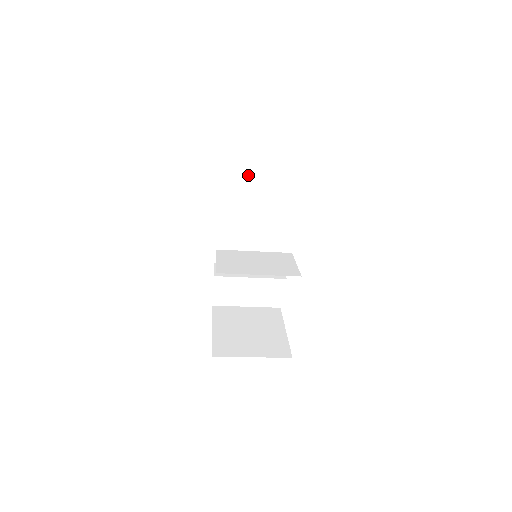
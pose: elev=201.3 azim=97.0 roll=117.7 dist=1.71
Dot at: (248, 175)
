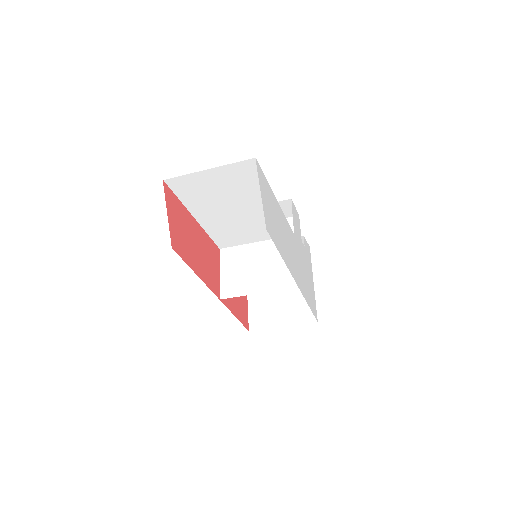
Dot at: (214, 201)
